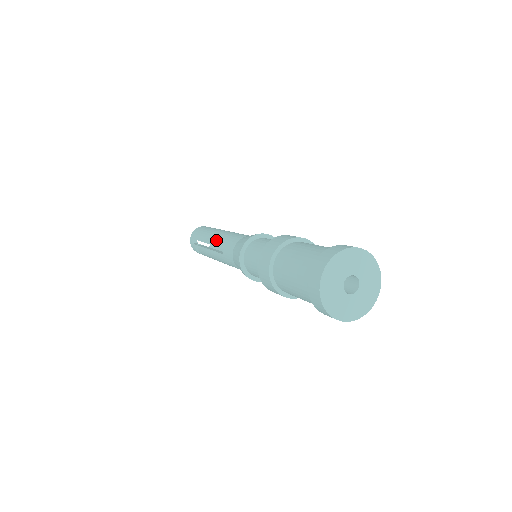
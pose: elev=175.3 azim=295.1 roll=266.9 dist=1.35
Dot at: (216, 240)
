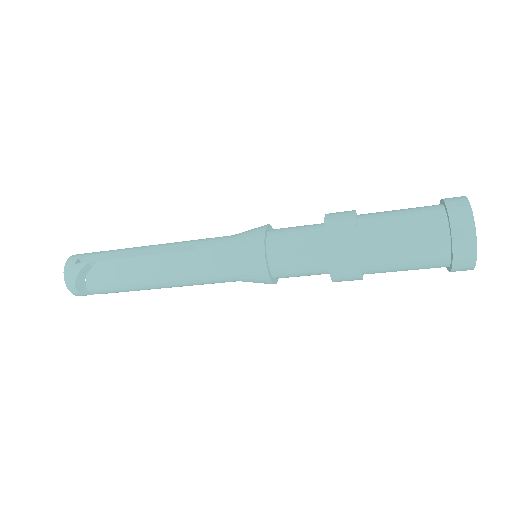
Dot at: (169, 243)
